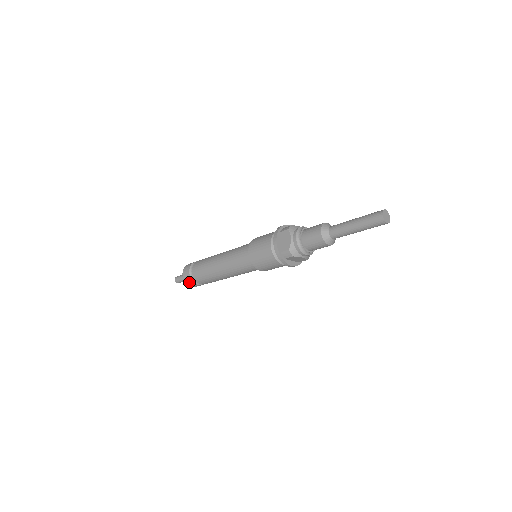
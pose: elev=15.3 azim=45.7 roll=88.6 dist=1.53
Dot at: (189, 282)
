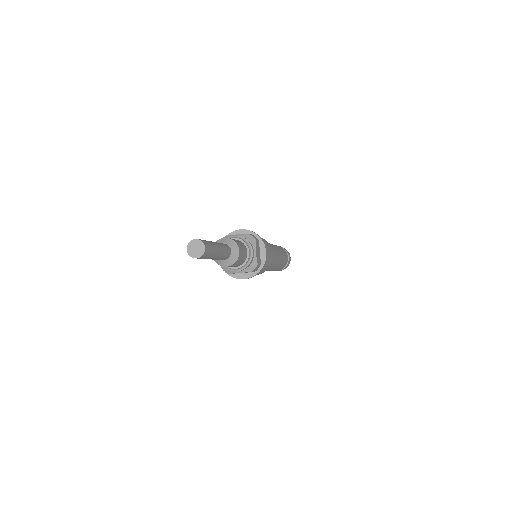
Dot at: occluded
